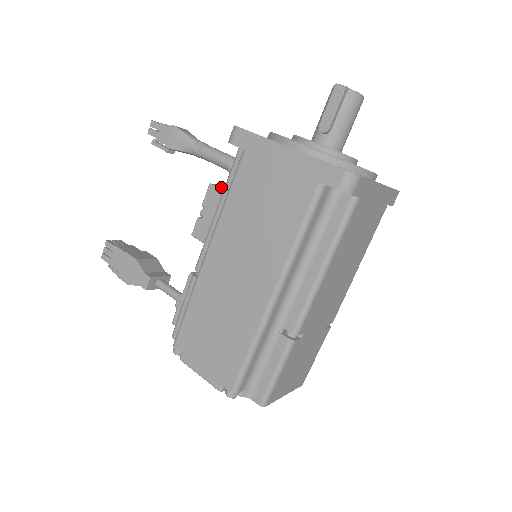
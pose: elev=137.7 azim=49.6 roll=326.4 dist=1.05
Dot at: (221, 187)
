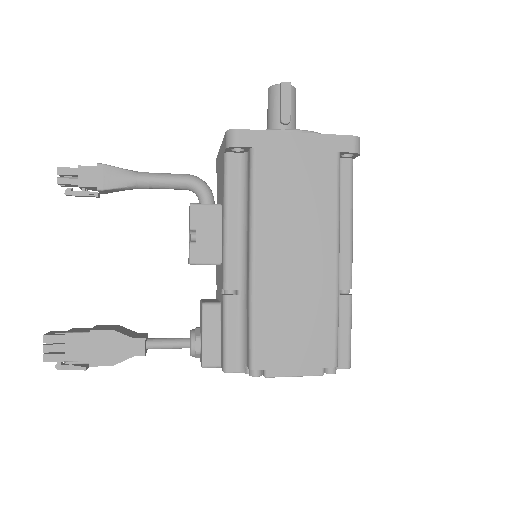
Dot at: (200, 204)
